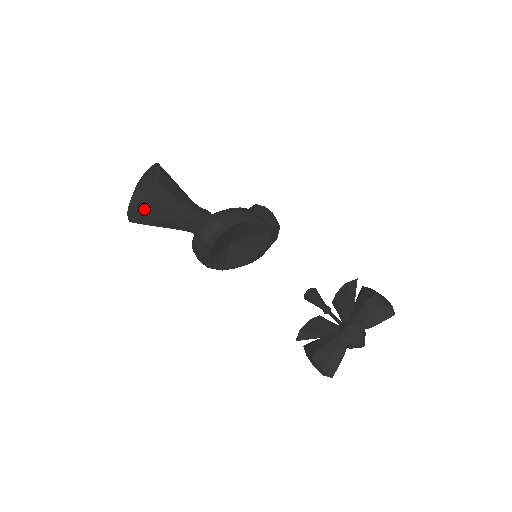
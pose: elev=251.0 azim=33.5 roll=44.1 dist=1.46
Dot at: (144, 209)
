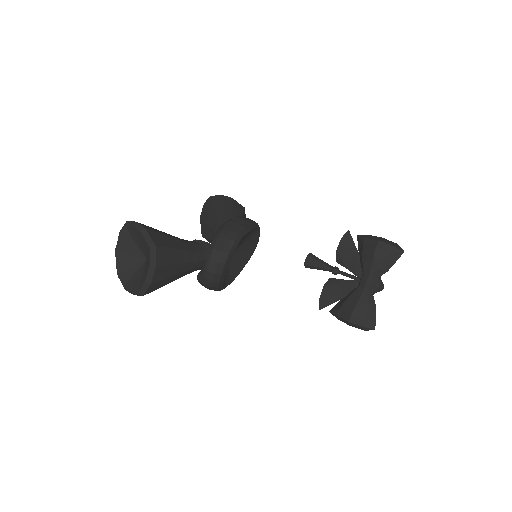
Dot at: (153, 279)
